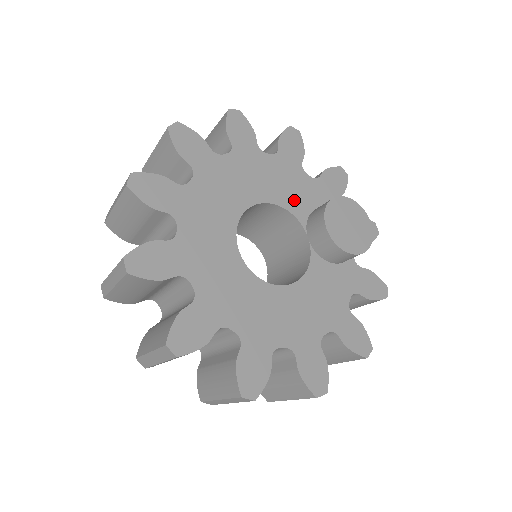
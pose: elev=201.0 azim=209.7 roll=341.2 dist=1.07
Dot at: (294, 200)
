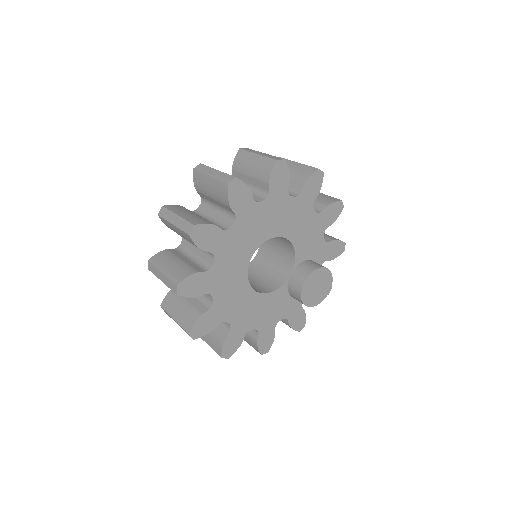
Dot at: (303, 247)
